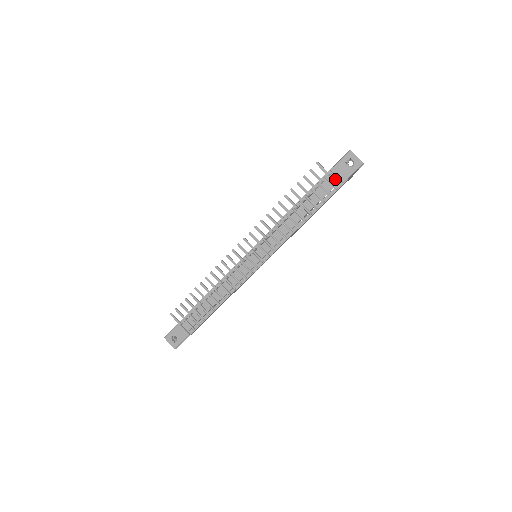
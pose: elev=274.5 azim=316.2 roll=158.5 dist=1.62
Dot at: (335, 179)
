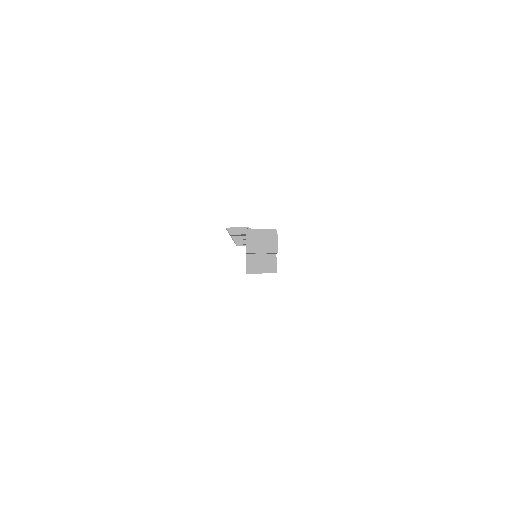
Dot at: occluded
